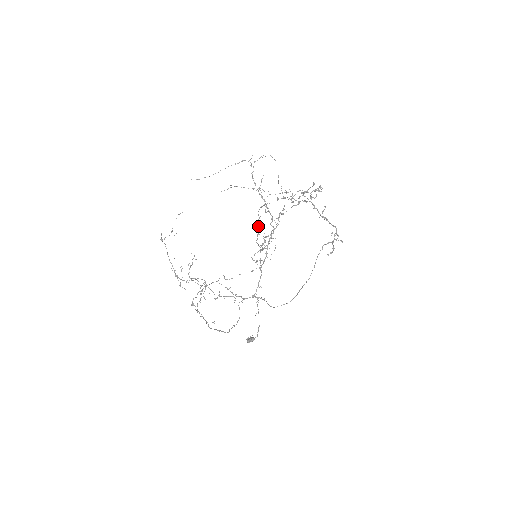
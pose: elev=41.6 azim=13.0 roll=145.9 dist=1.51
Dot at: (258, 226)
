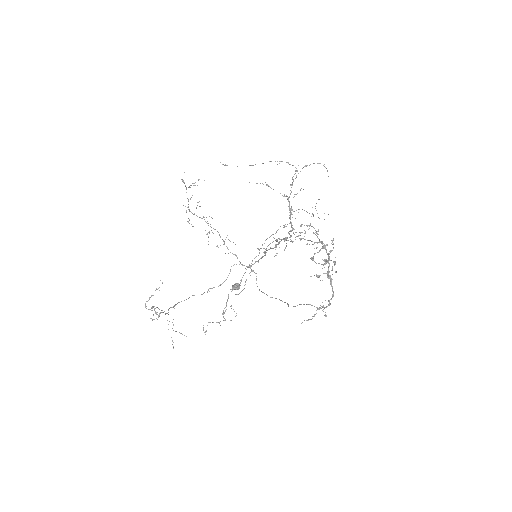
Dot at: occluded
